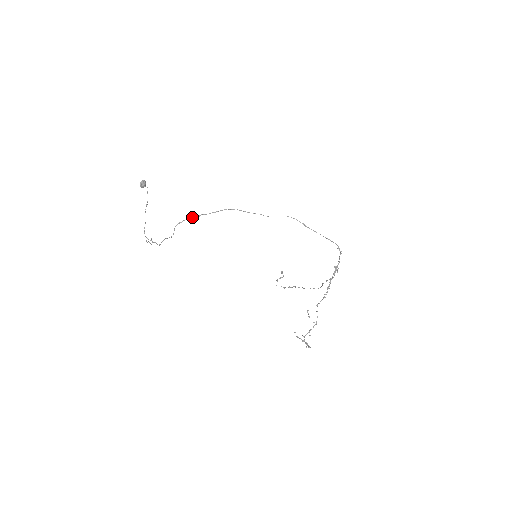
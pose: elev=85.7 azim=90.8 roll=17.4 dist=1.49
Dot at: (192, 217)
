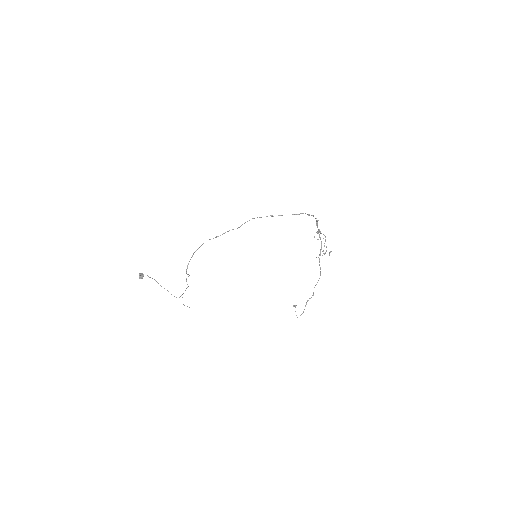
Dot at: occluded
